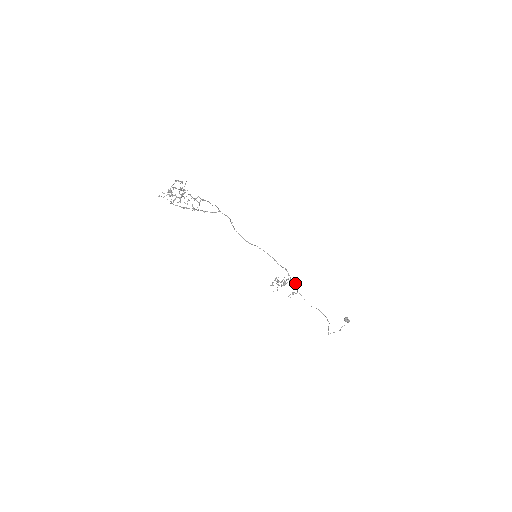
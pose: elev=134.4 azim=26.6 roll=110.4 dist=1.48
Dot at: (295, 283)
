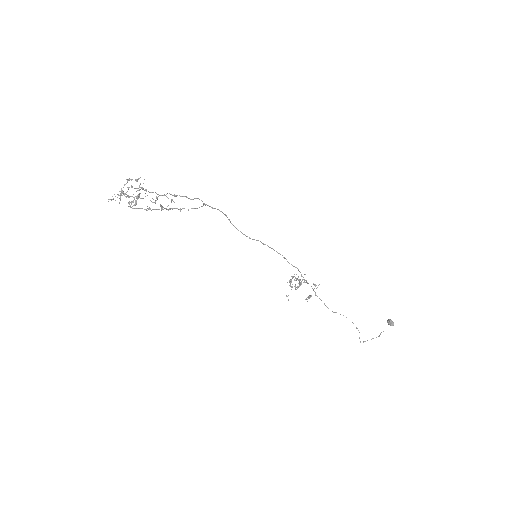
Dot at: occluded
